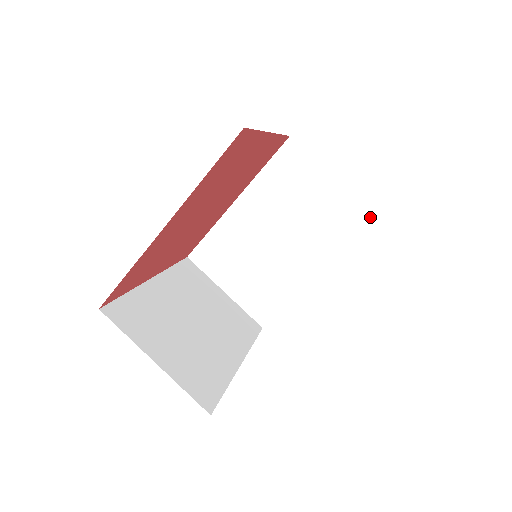
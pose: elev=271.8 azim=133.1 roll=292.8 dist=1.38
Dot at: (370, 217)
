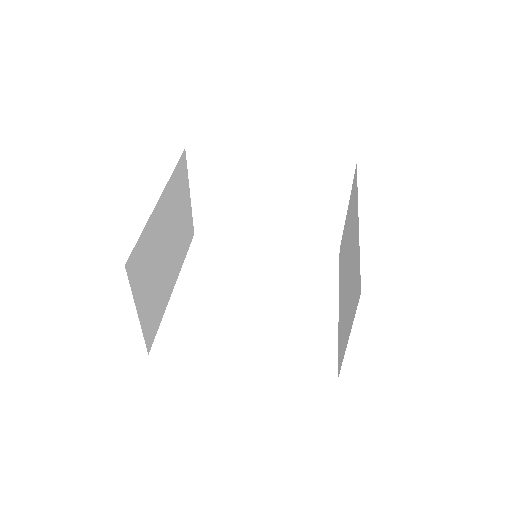
Dot at: (336, 248)
